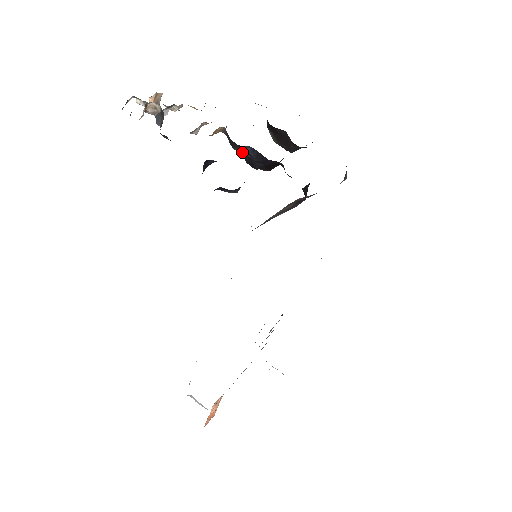
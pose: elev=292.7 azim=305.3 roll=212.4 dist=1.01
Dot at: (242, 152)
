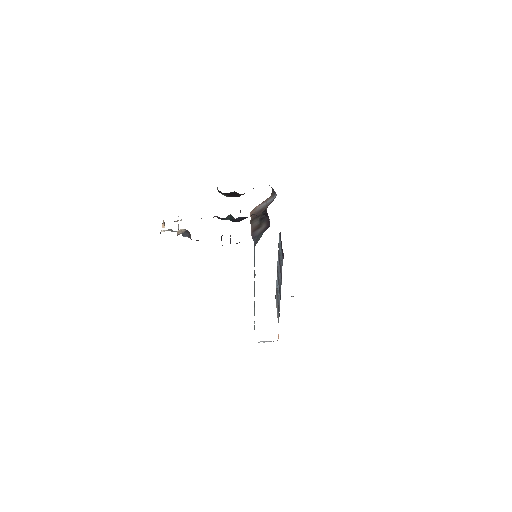
Dot at: (227, 219)
